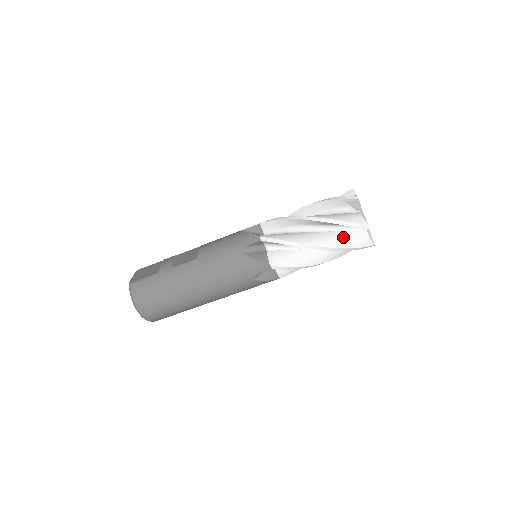
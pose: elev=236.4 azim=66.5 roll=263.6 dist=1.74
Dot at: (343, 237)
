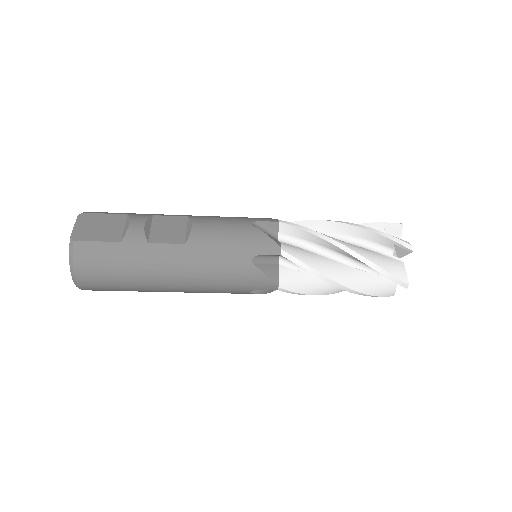
Dot at: (372, 282)
